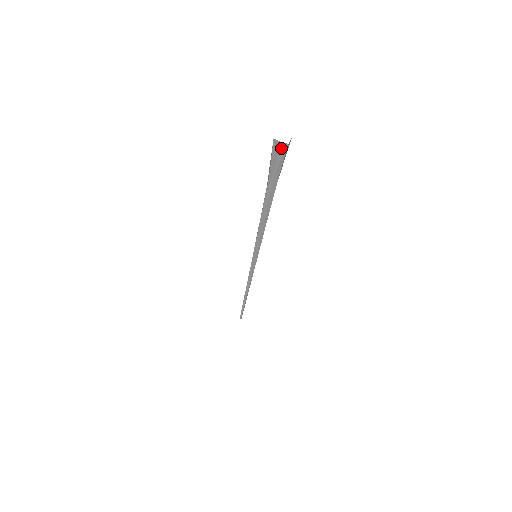
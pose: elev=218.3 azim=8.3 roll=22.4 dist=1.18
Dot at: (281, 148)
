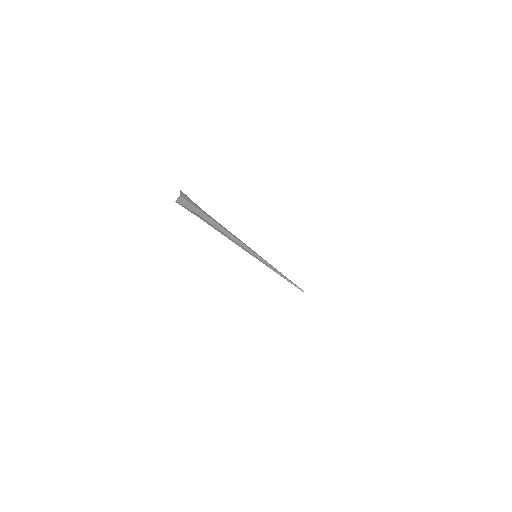
Dot at: (177, 202)
